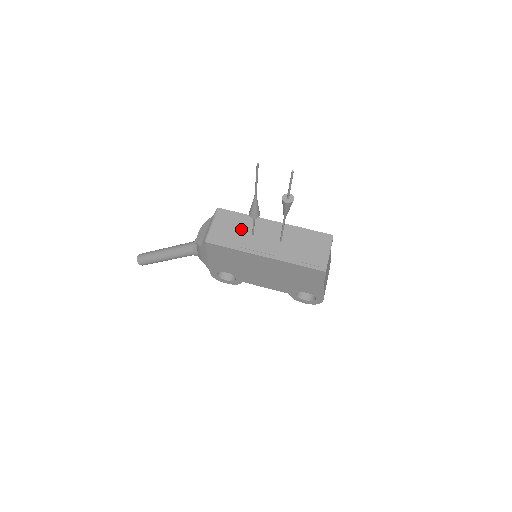
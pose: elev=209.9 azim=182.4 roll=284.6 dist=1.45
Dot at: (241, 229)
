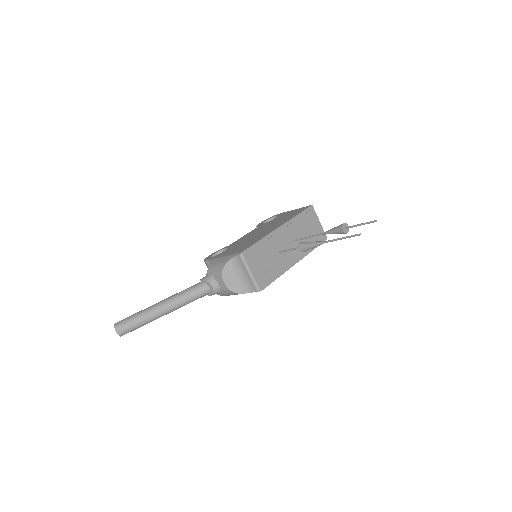
Dot at: (270, 256)
